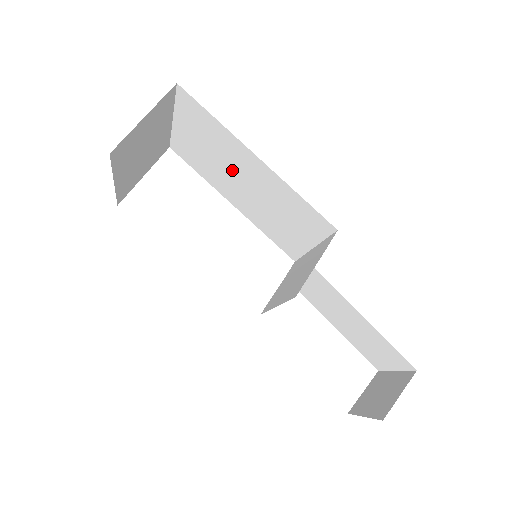
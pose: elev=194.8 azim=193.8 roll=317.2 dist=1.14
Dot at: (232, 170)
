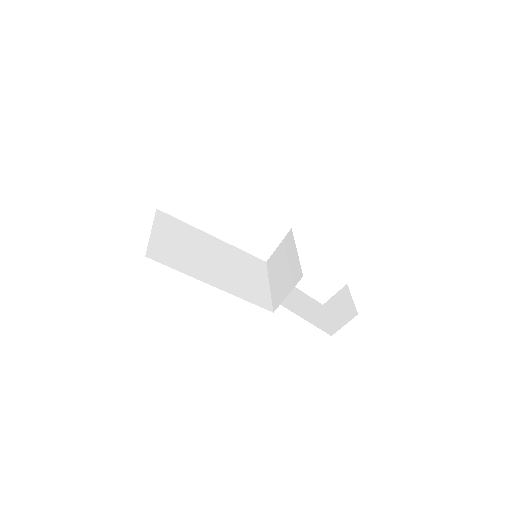
Dot at: occluded
